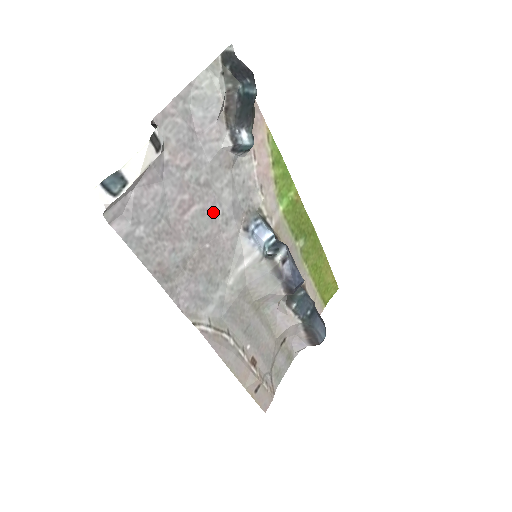
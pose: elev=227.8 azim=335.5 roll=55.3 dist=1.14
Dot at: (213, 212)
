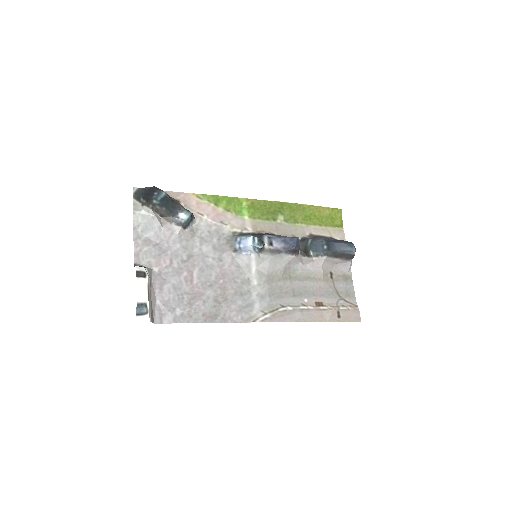
Dot at: (207, 264)
